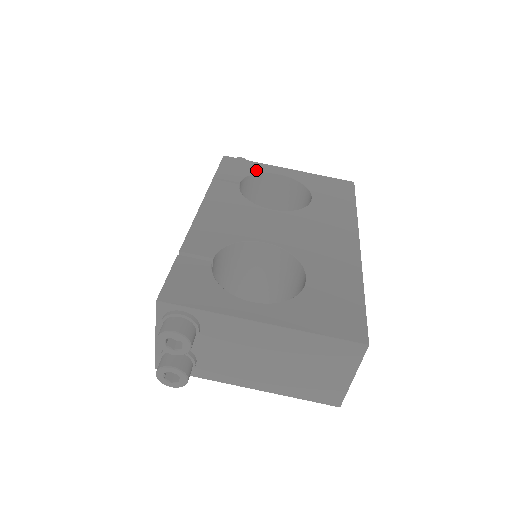
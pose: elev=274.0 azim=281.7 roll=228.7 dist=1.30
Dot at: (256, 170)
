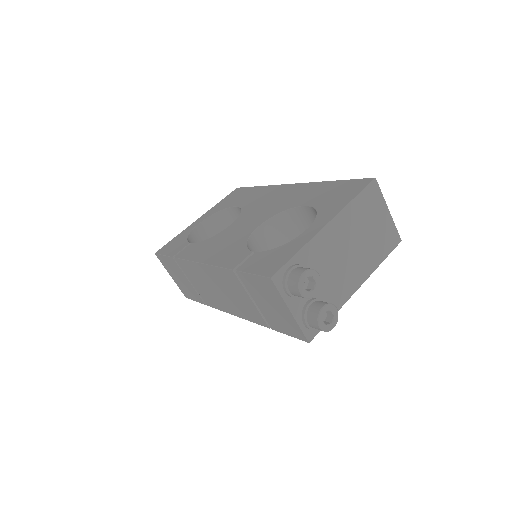
Dot at: (185, 235)
